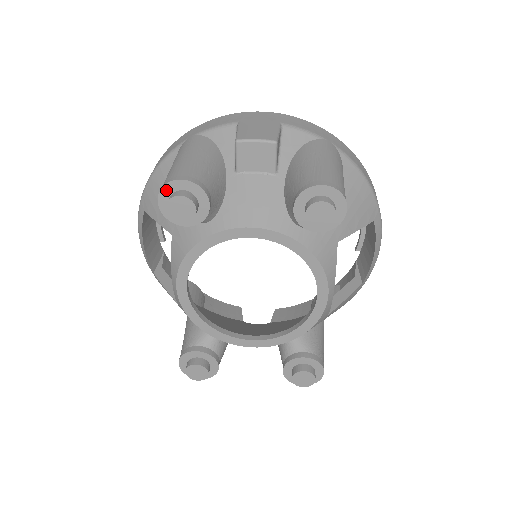
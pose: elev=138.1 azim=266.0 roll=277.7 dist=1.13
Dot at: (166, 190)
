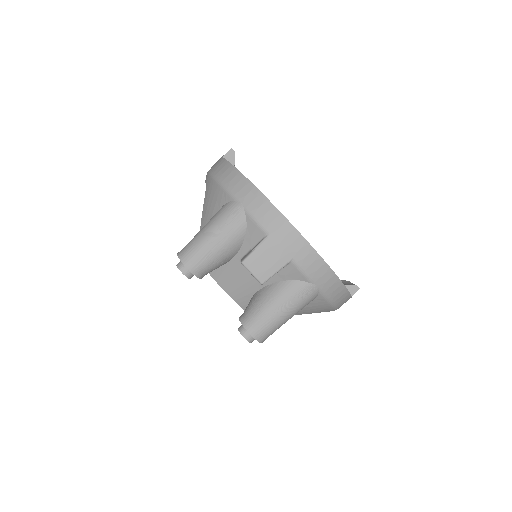
Dot at: (180, 259)
